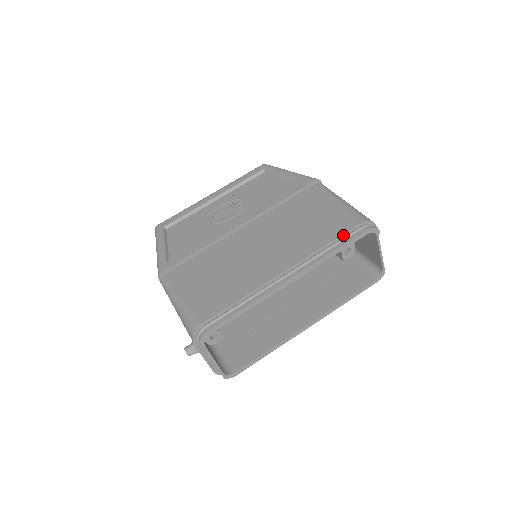
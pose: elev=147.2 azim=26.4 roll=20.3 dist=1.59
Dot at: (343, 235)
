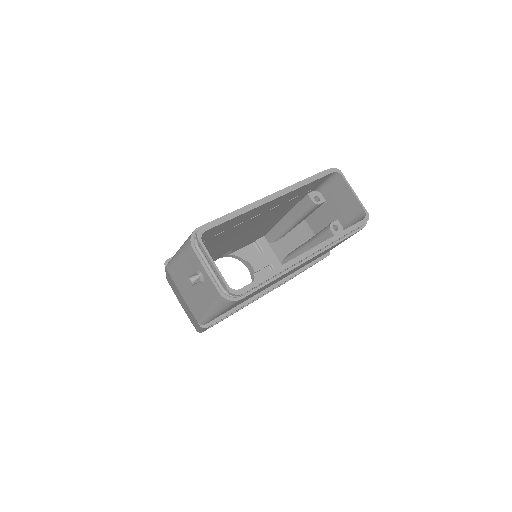
Dot at: occluded
